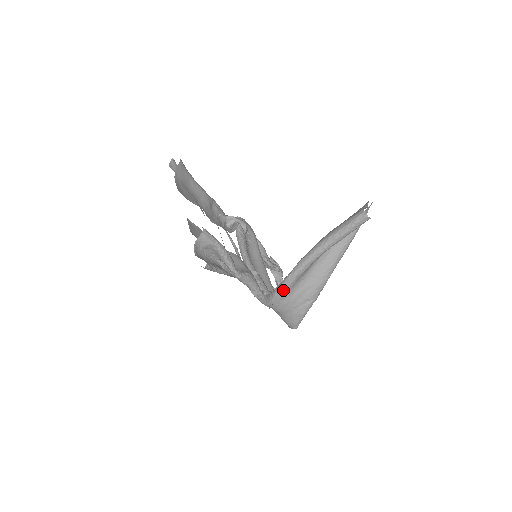
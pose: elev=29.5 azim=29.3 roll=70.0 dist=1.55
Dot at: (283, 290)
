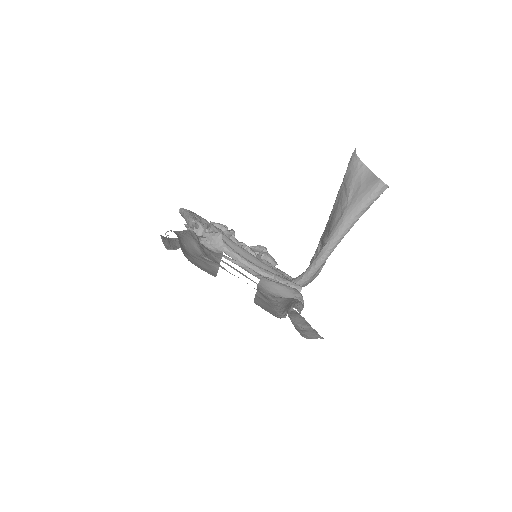
Dot at: (312, 277)
